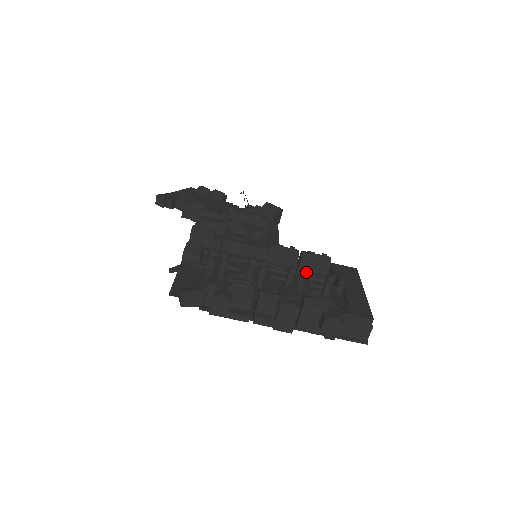
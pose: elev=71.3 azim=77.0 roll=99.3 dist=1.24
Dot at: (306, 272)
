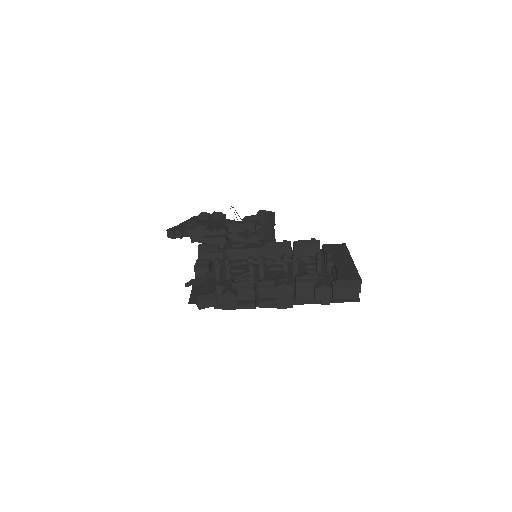
Dot at: (296, 257)
